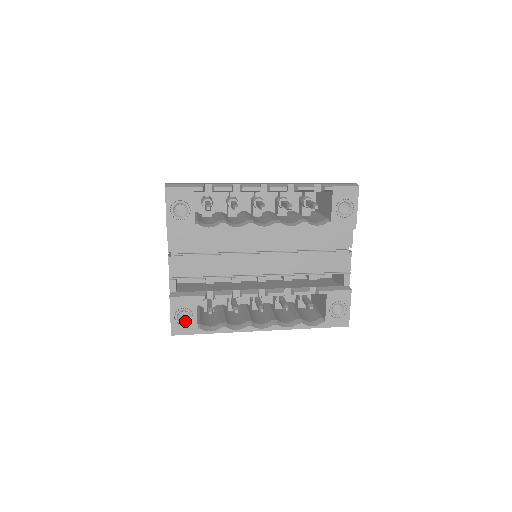
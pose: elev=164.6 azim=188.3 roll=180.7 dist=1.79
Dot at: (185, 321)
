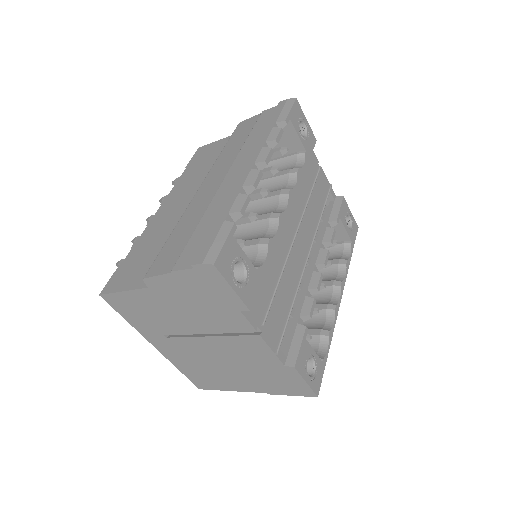
Dot at: (313, 370)
